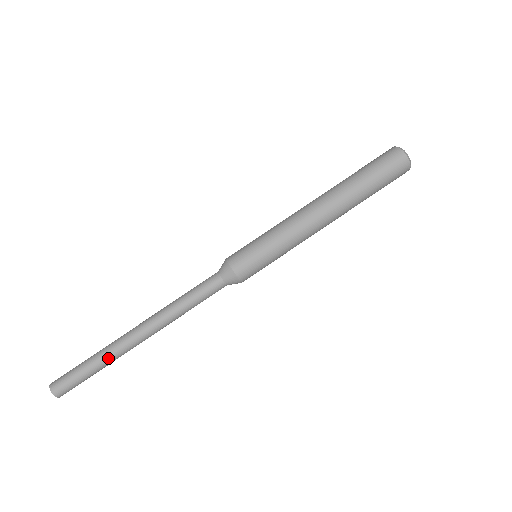
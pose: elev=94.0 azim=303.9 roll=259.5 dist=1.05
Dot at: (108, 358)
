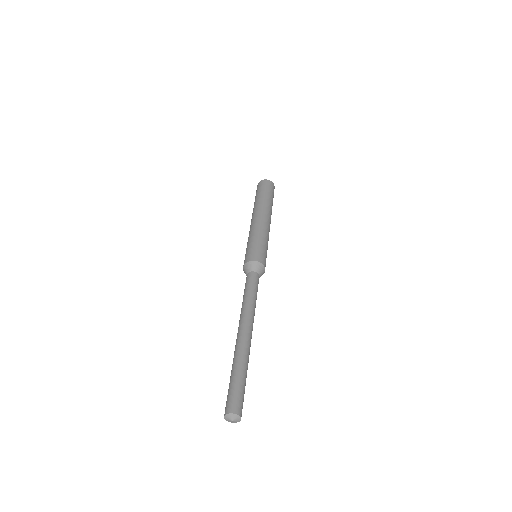
Dot at: (237, 359)
